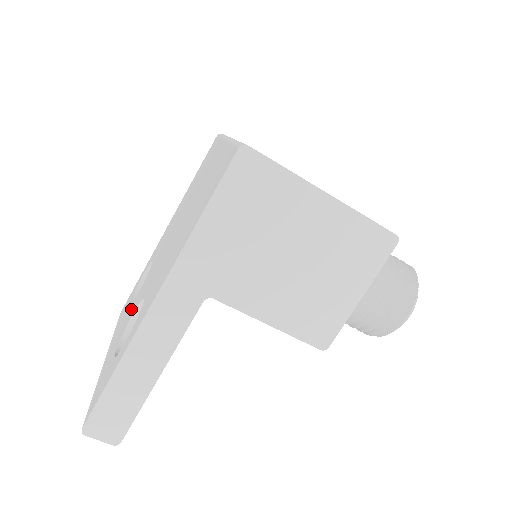
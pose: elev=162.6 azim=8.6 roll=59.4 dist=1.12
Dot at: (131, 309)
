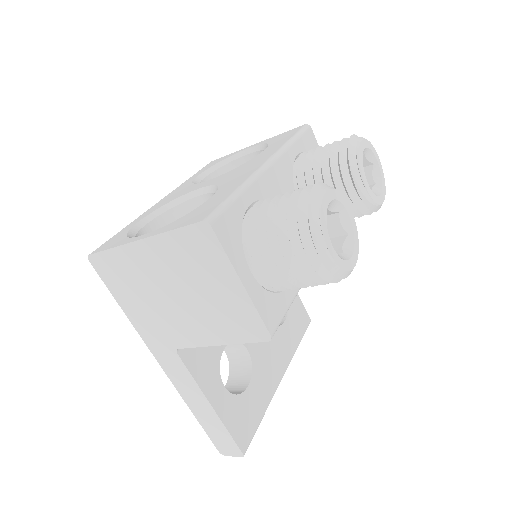
Dot at: occluded
